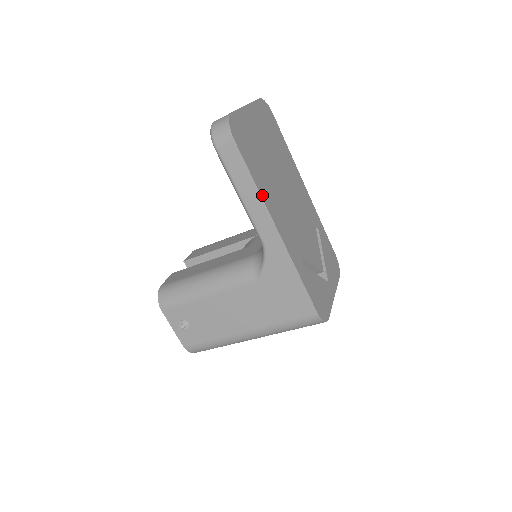
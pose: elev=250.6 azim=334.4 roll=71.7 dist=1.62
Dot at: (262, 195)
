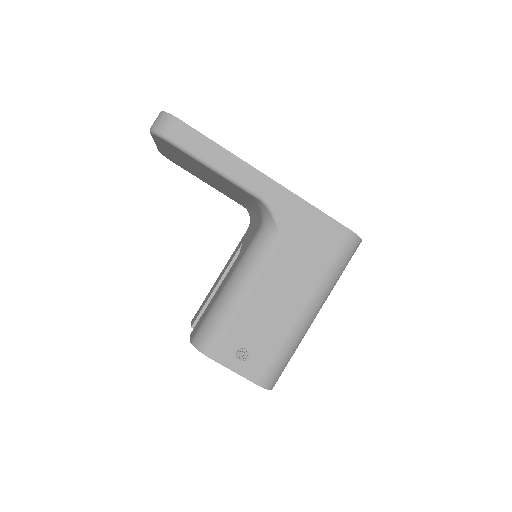
Dot at: (232, 154)
